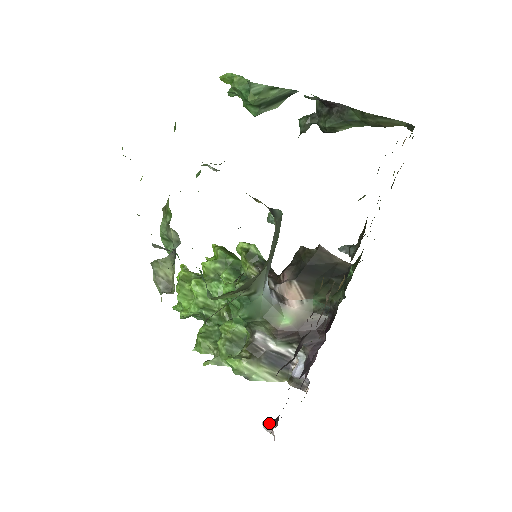
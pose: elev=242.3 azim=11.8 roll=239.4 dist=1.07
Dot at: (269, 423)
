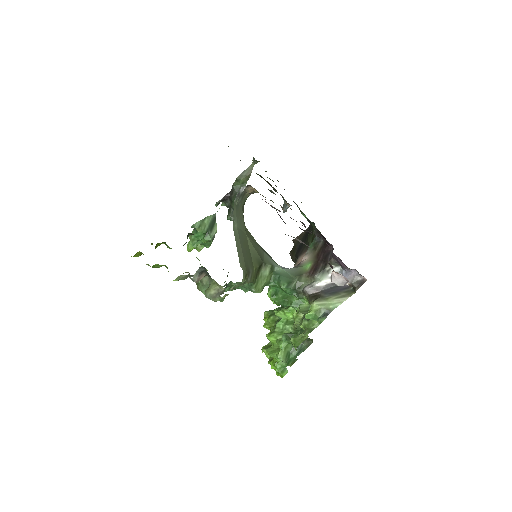
Dot at: (331, 274)
